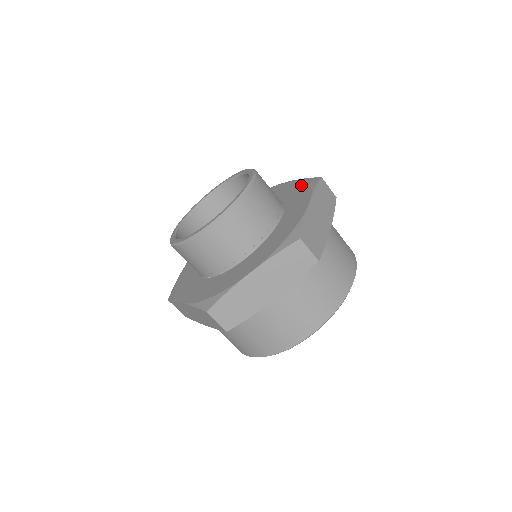
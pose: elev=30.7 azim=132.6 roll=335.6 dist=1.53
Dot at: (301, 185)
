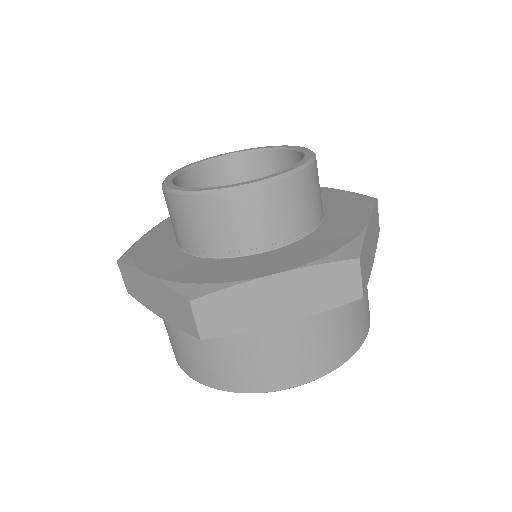
Dot at: (348, 196)
